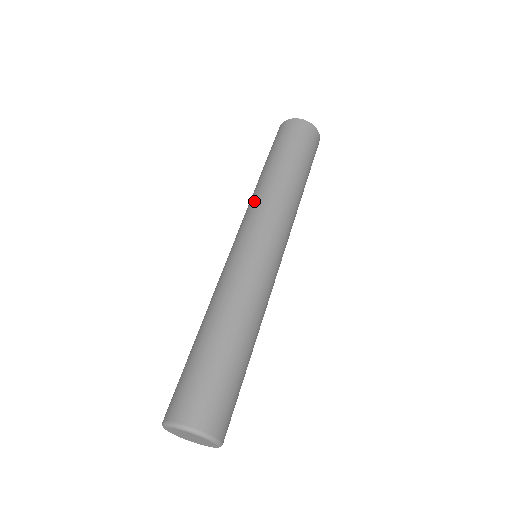
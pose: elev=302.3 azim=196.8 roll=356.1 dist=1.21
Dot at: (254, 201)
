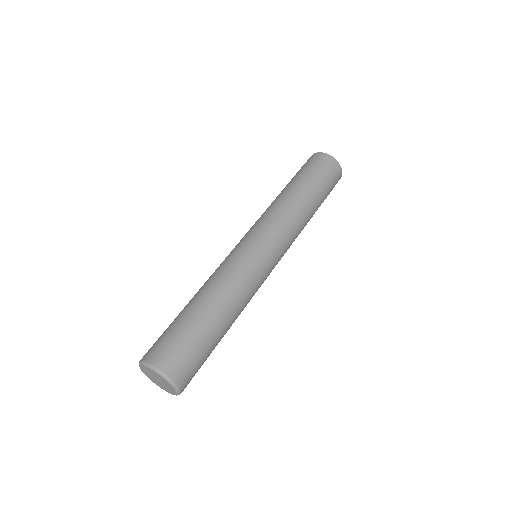
Dot at: (273, 211)
